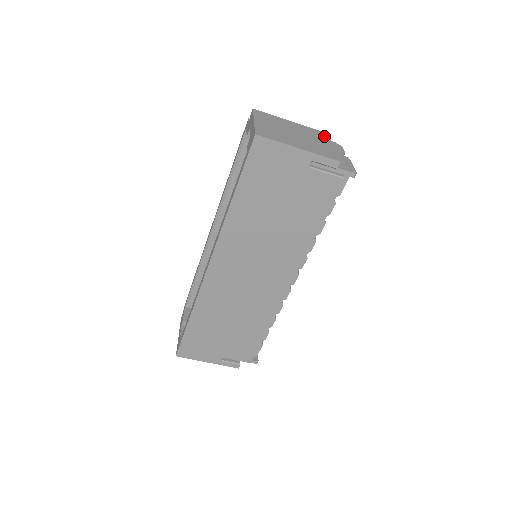
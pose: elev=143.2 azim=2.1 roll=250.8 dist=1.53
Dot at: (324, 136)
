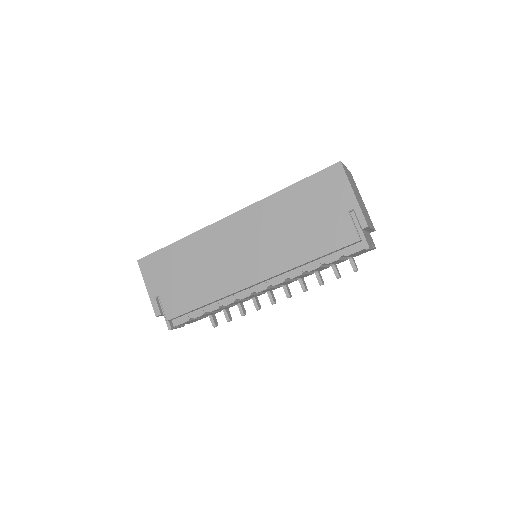
Dot at: (372, 225)
